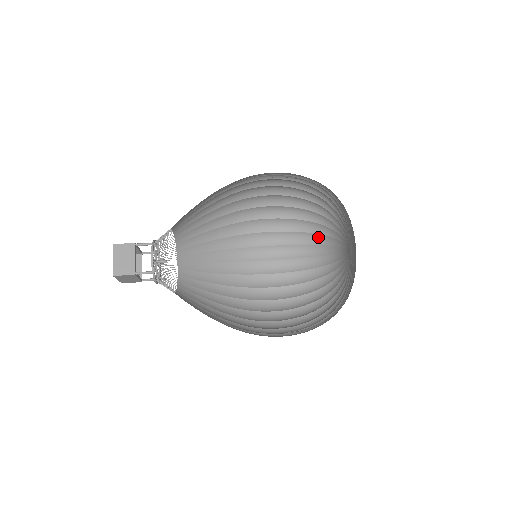
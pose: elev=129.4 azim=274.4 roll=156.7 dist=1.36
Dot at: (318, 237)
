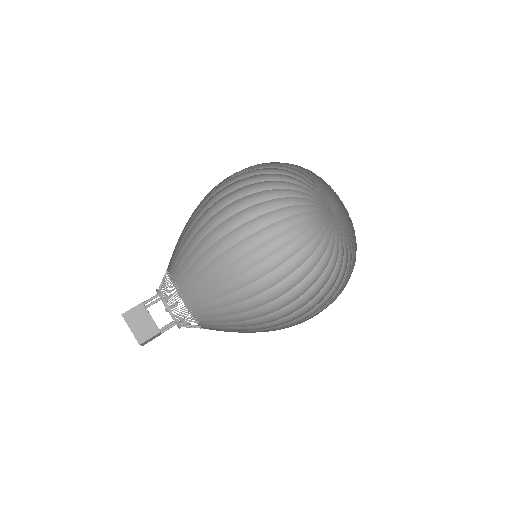
Dot at: (287, 209)
